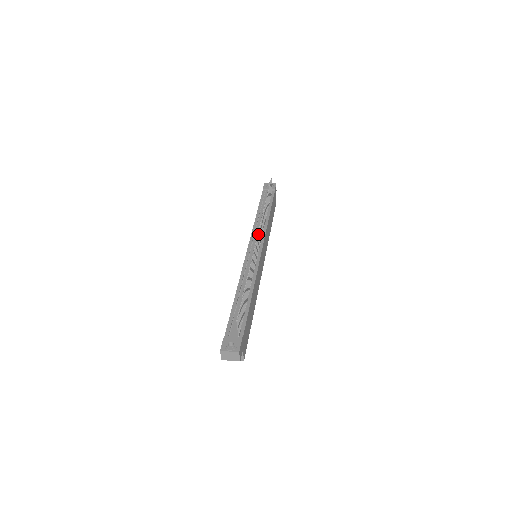
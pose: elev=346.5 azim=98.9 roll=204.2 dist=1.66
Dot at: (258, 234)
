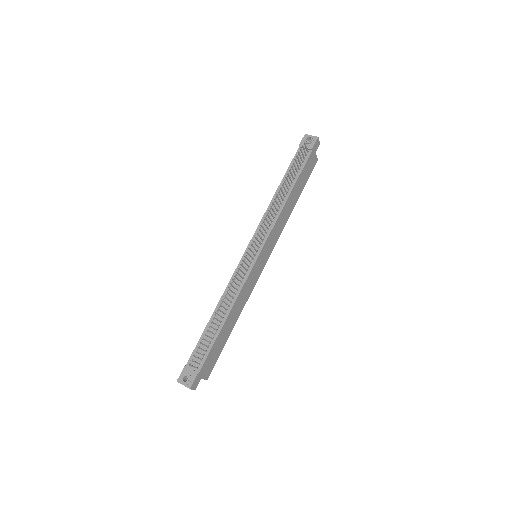
Dot at: (251, 244)
